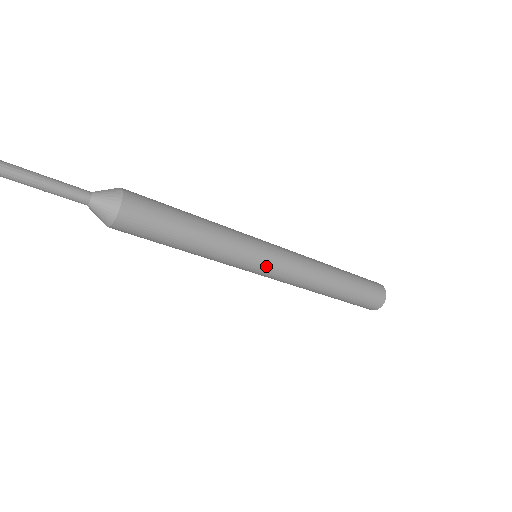
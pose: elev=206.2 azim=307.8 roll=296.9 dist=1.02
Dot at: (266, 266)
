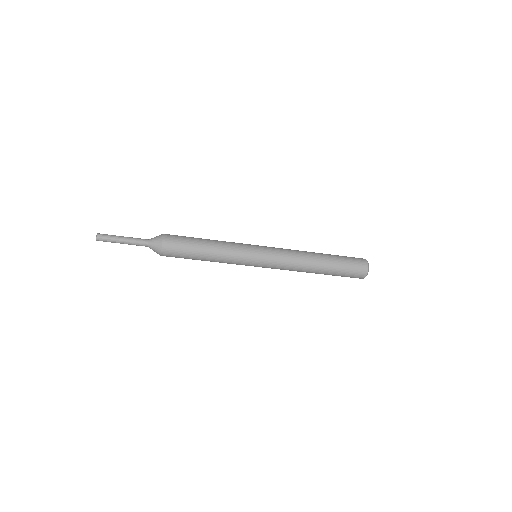
Dot at: (259, 264)
